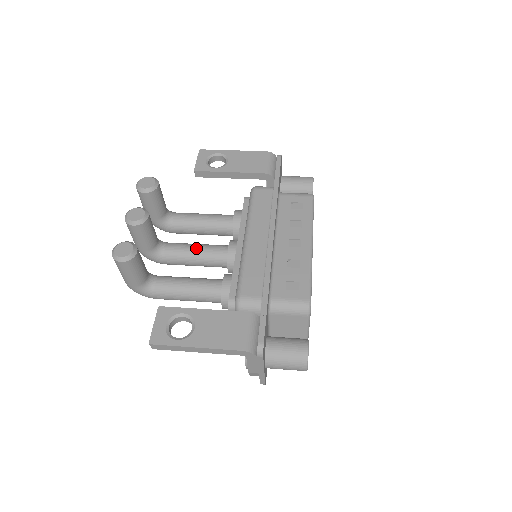
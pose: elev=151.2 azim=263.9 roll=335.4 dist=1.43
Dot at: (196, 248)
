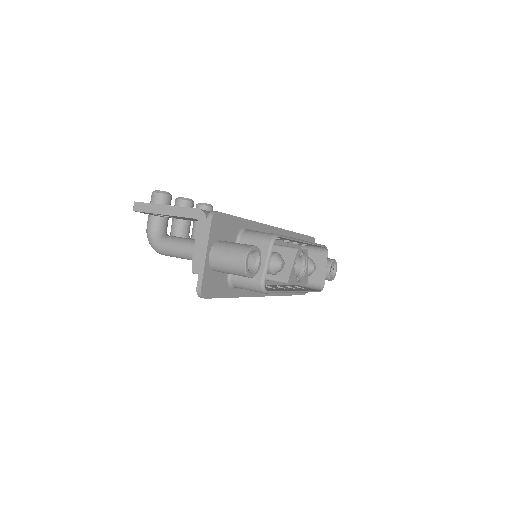
Dot at: occluded
